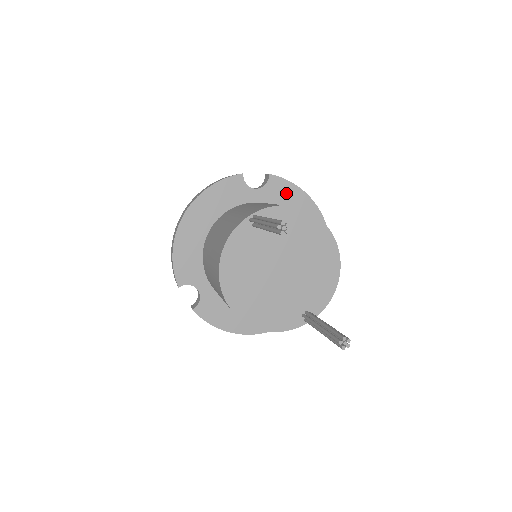
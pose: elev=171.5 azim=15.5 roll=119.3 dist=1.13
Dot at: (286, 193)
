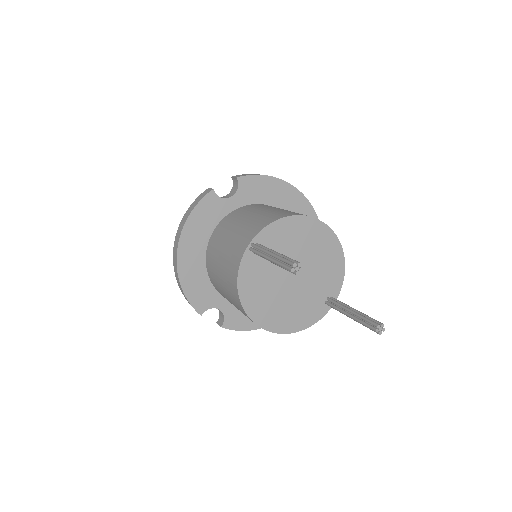
Dot at: (259, 187)
